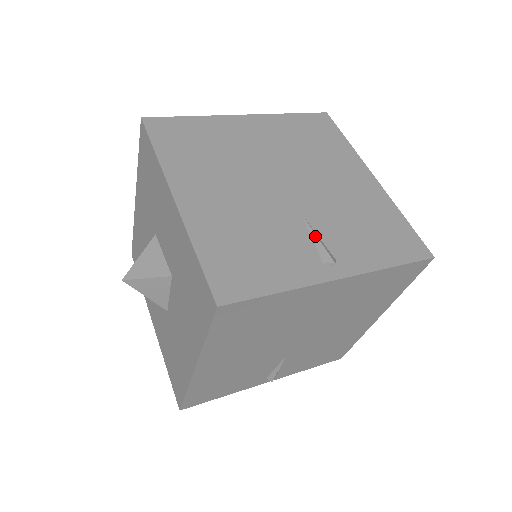
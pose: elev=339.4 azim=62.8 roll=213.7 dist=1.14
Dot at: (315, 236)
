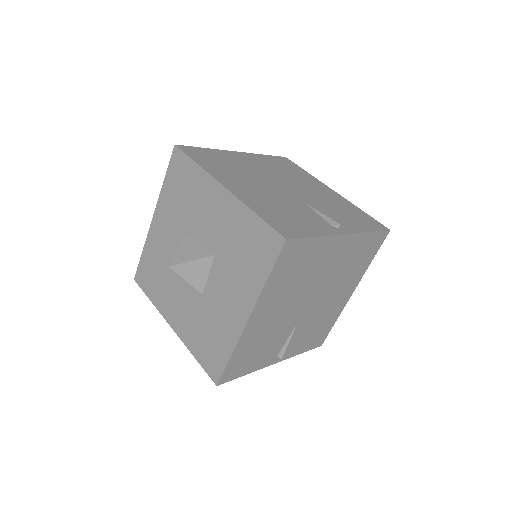
Dot at: (320, 213)
